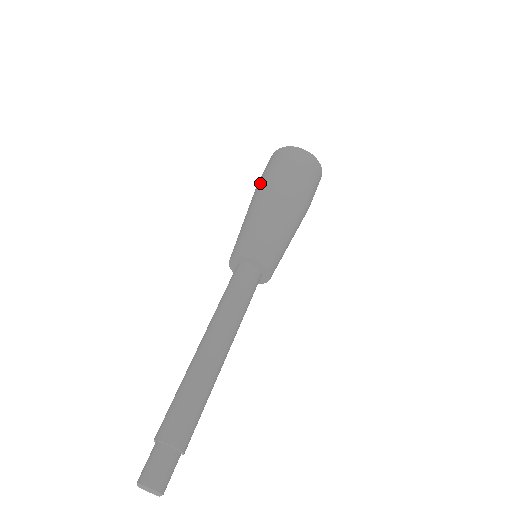
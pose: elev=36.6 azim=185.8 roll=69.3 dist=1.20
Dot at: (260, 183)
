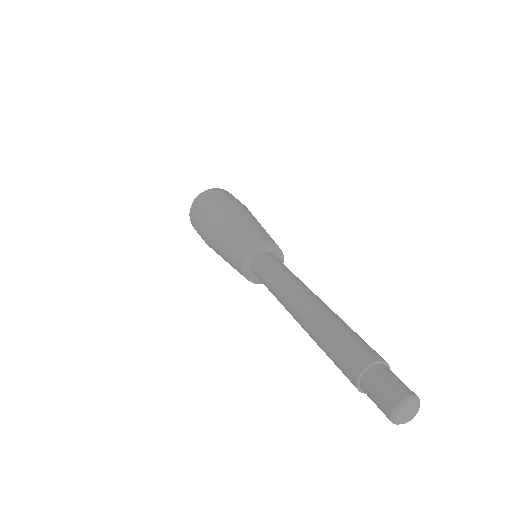
Dot at: (208, 215)
